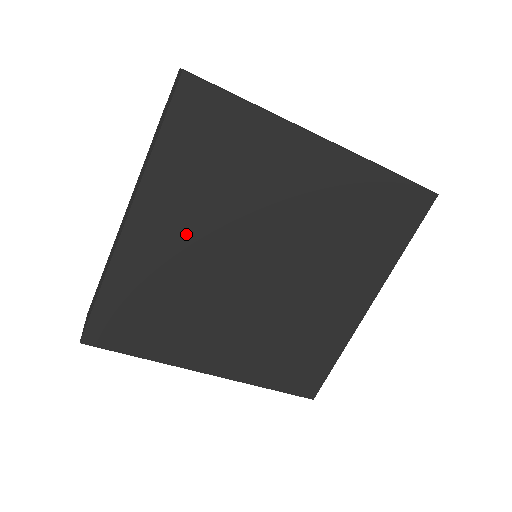
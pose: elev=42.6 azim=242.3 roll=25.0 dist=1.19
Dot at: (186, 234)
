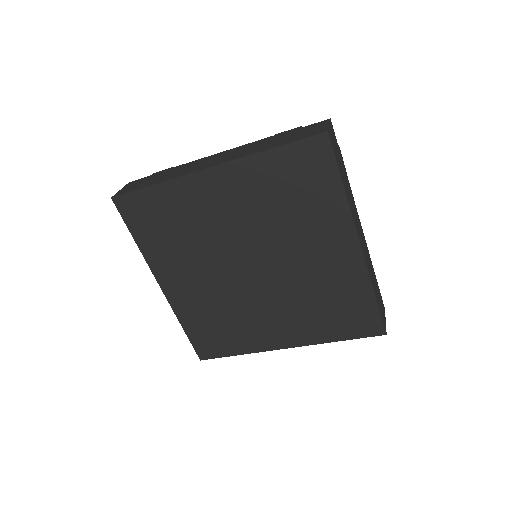
Dot at: (192, 275)
